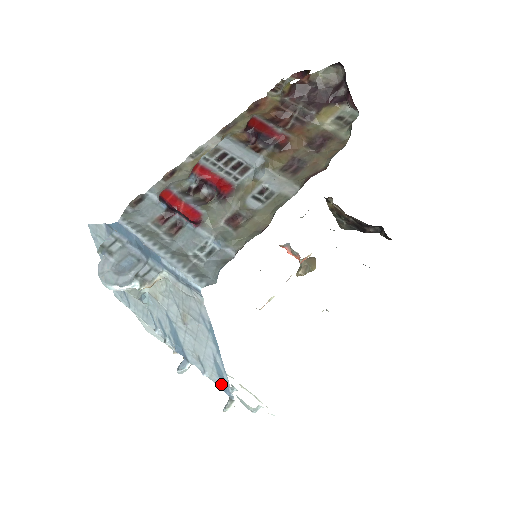
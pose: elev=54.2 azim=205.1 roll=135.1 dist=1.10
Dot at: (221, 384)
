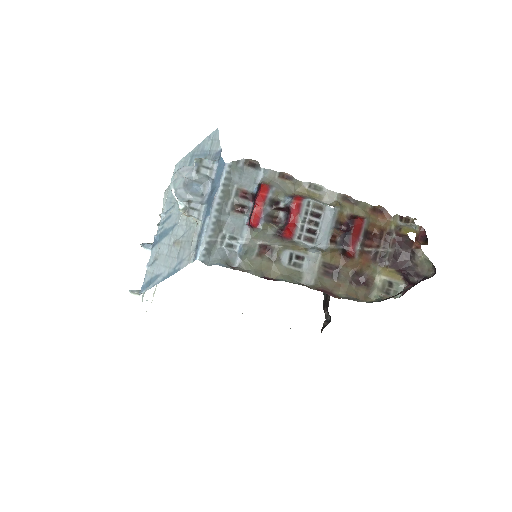
Dot at: (146, 282)
